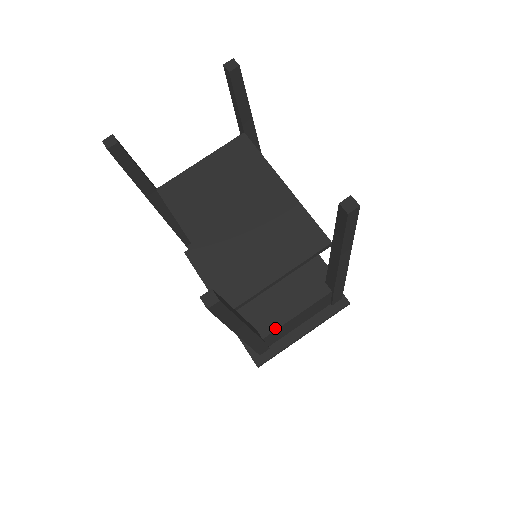
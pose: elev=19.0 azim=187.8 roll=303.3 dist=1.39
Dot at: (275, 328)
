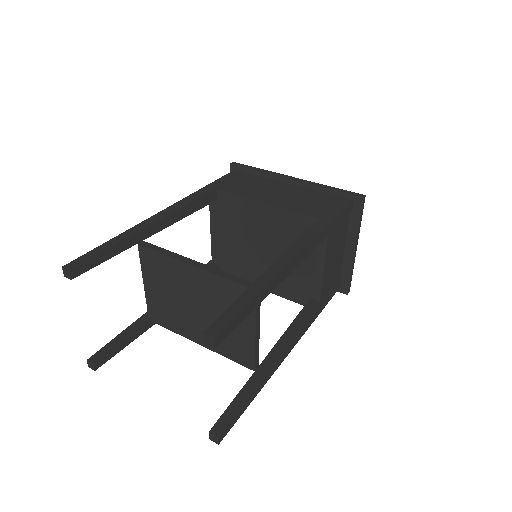
Dot at: (319, 289)
